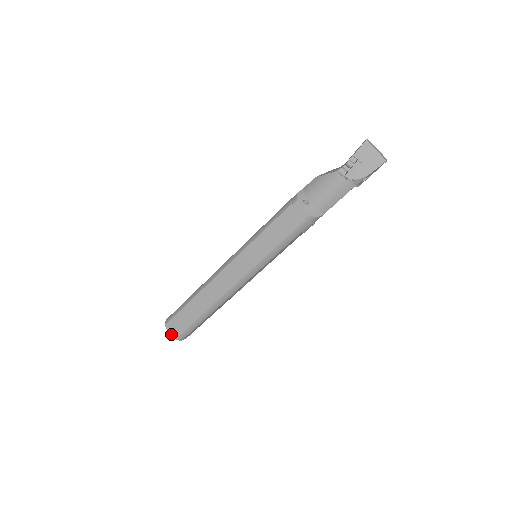
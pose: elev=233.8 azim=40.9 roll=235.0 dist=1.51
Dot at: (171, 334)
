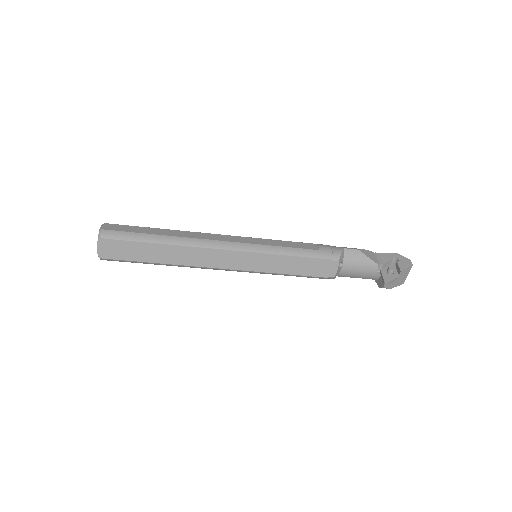
Dot at: (99, 251)
